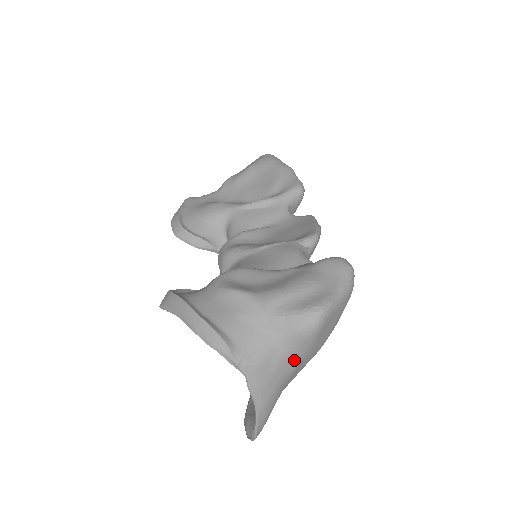
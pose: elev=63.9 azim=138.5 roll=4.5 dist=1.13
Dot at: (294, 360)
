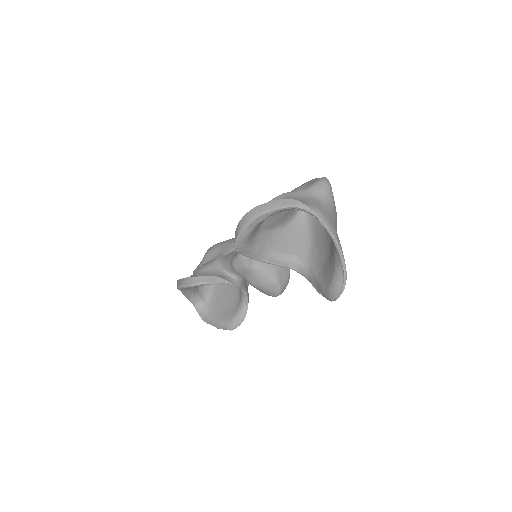
Dot at: (331, 211)
